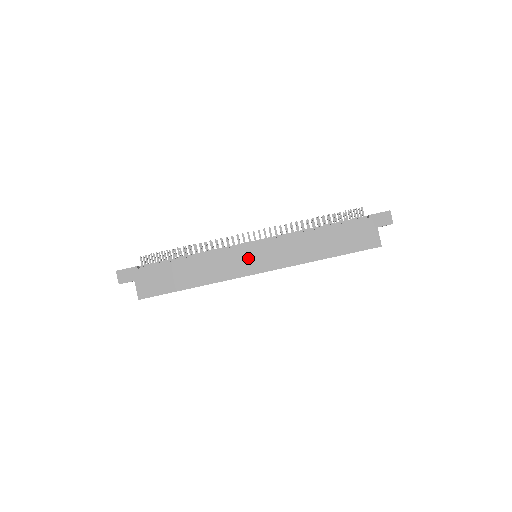
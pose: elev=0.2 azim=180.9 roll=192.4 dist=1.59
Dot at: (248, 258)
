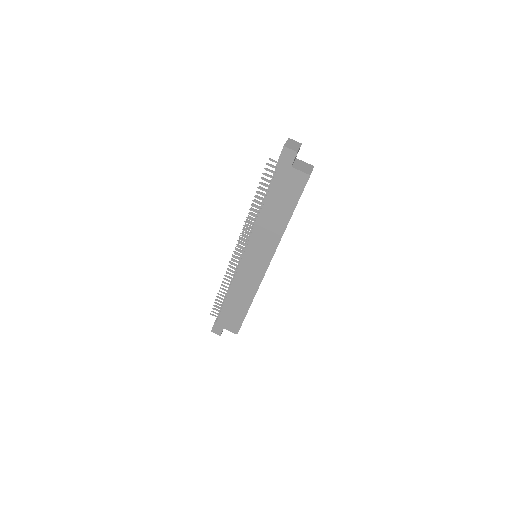
Dot at: (252, 266)
